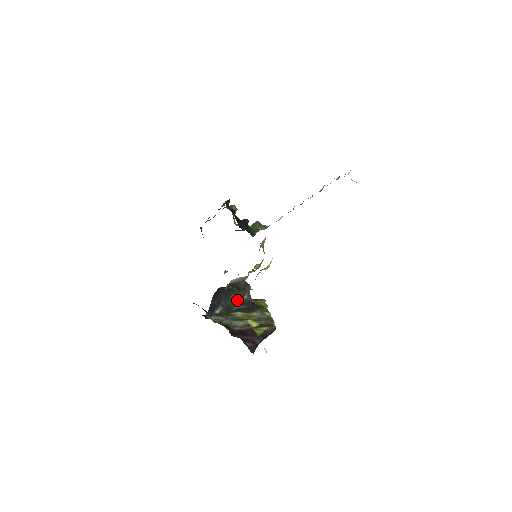
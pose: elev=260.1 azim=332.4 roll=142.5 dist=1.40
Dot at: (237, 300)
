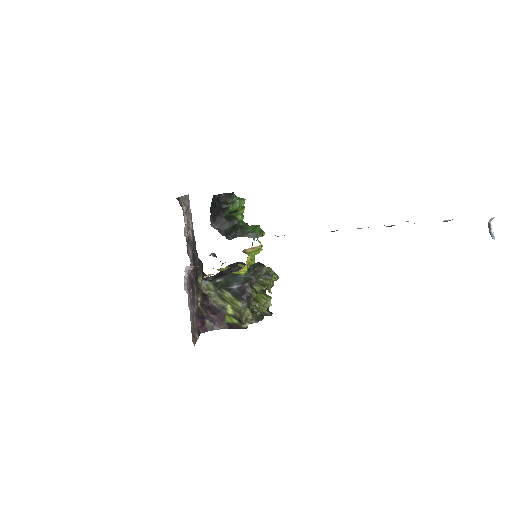
Dot at: (239, 282)
